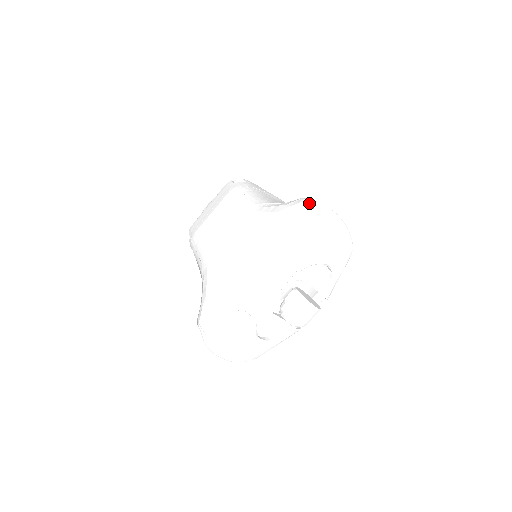
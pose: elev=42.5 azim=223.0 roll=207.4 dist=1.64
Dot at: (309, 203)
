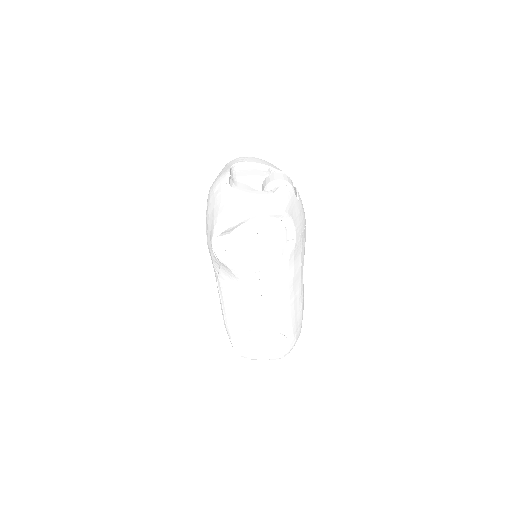
Dot at: occluded
